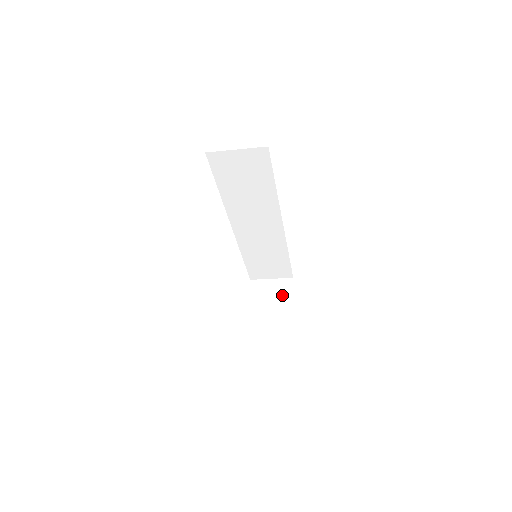
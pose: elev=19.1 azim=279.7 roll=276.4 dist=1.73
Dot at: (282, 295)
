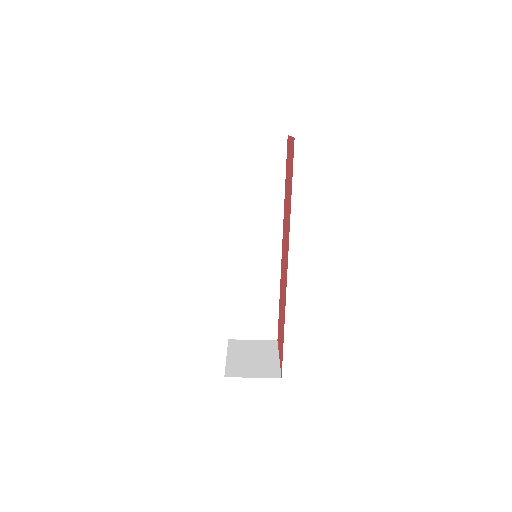
Dot at: (266, 351)
